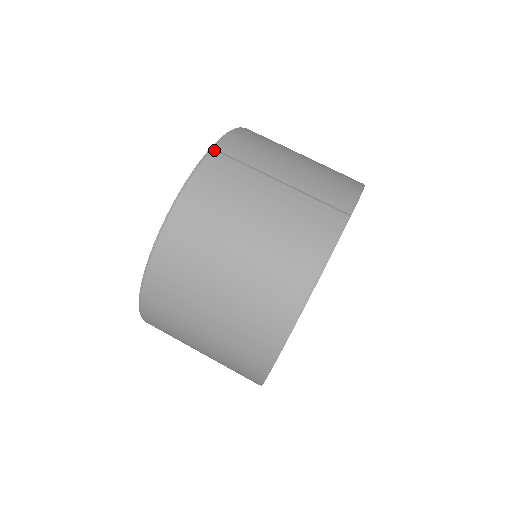
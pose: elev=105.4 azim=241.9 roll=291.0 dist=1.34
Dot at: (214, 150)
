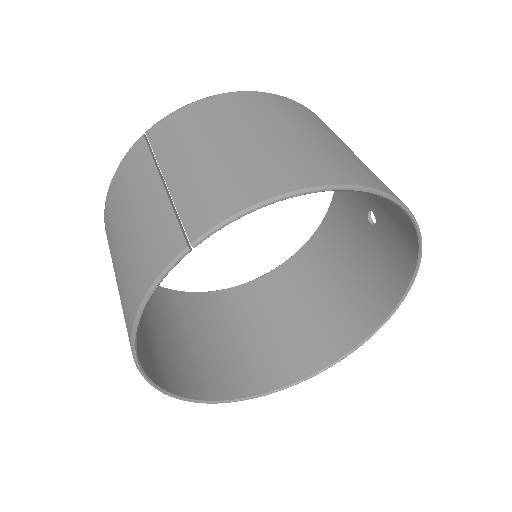
Dot at: (144, 136)
